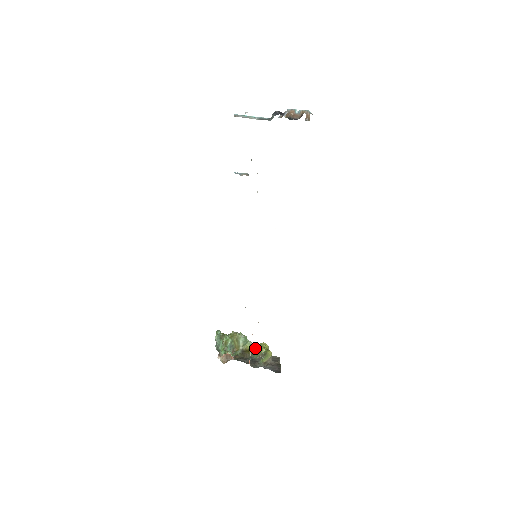
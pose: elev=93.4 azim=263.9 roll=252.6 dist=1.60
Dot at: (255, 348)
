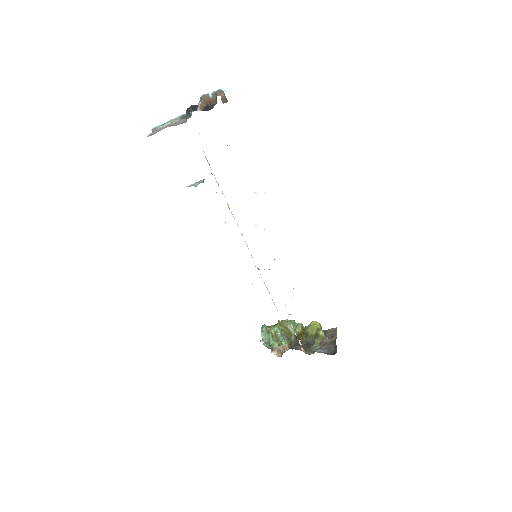
Dot at: (305, 331)
